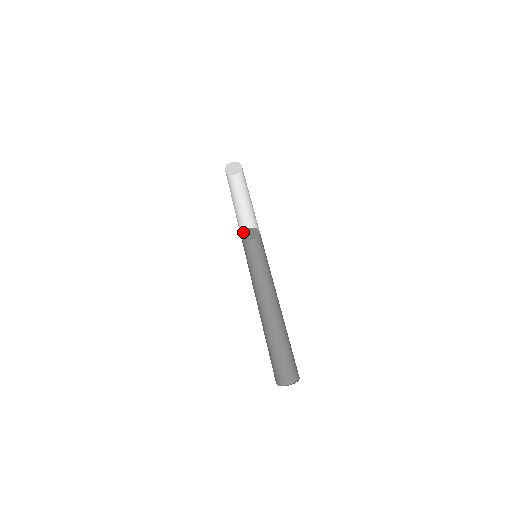
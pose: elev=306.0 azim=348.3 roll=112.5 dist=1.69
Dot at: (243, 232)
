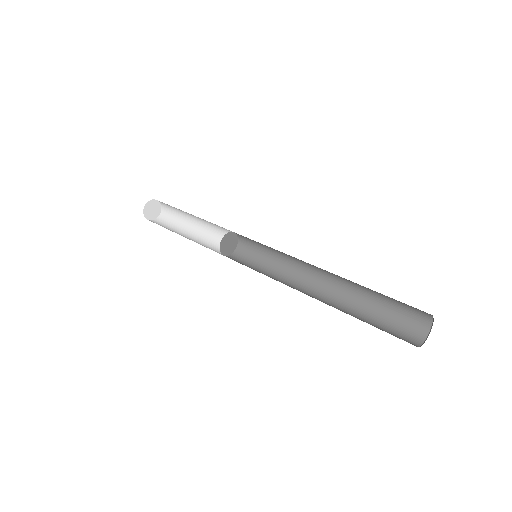
Dot at: (221, 250)
